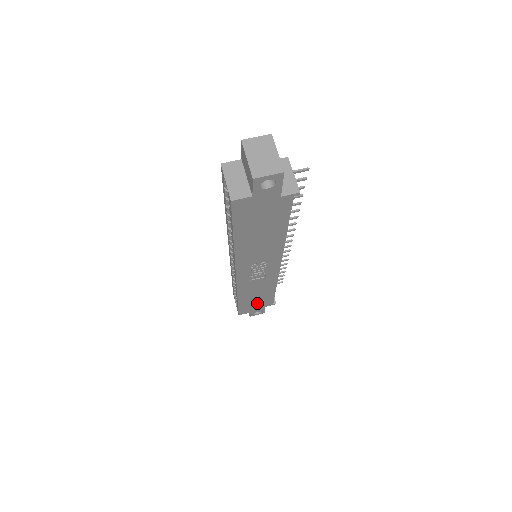
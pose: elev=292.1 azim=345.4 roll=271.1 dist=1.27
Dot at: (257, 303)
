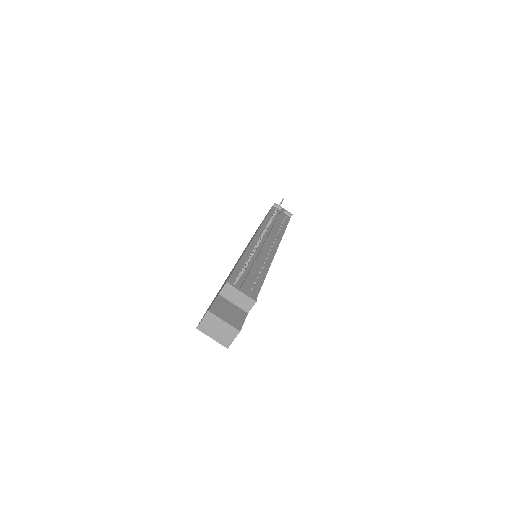
Dot at: occluded
